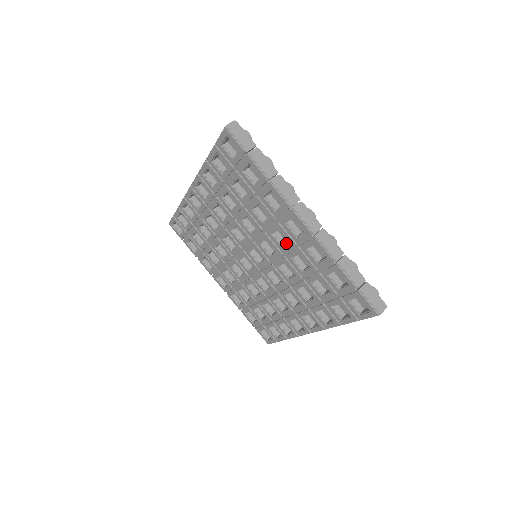
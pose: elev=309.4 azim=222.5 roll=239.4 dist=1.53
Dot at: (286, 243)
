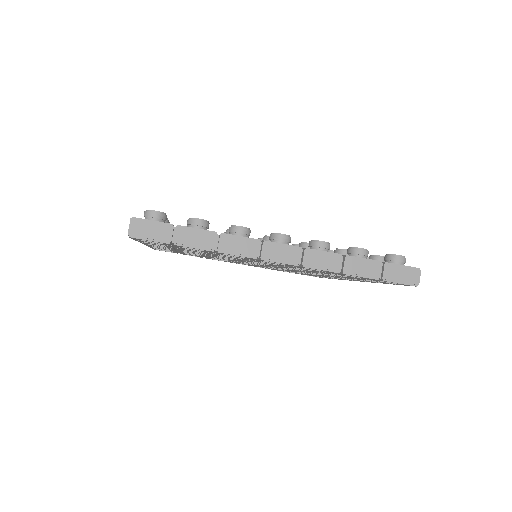
Dot at: occluded
